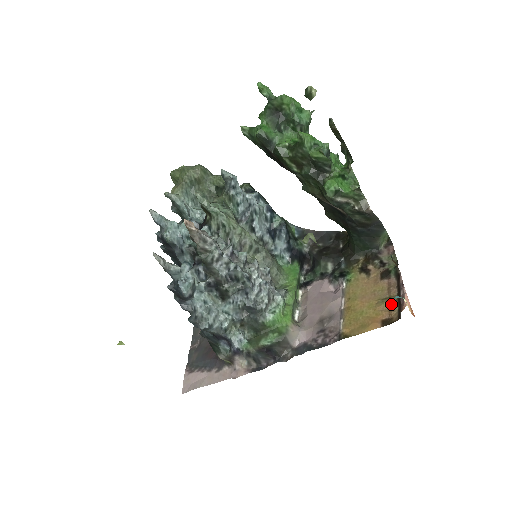
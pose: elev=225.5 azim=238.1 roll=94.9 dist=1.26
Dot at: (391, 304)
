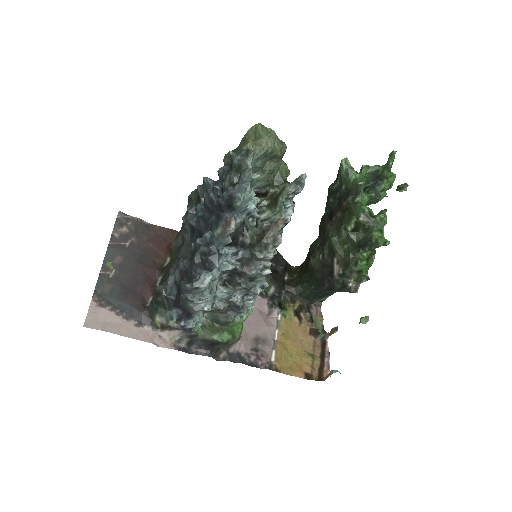
Dot at: (314, 362)
